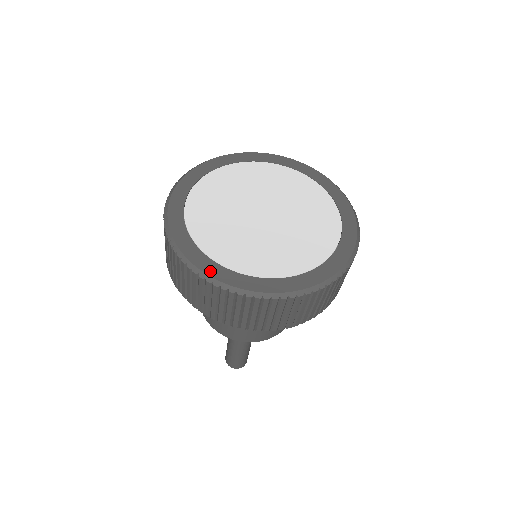
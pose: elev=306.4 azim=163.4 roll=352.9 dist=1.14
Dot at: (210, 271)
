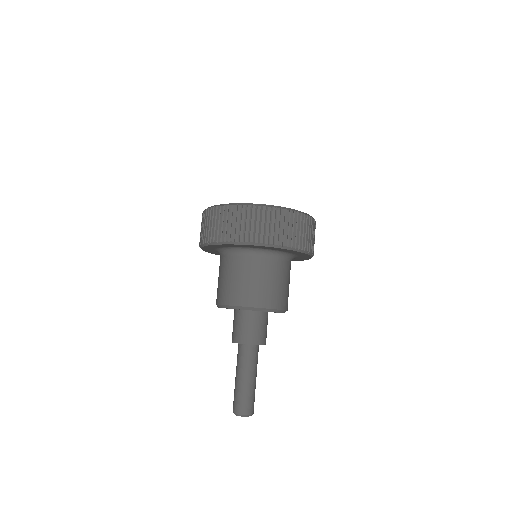
Dot at: (283, 208)
